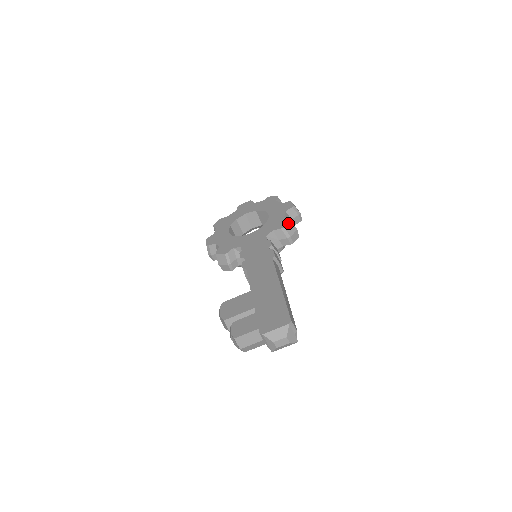
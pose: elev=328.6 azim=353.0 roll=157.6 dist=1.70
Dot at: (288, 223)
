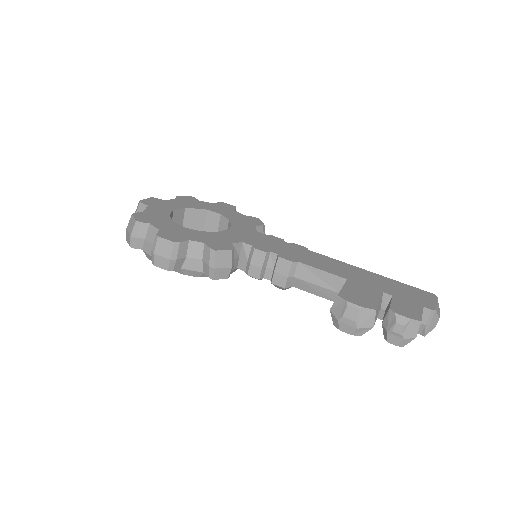
Dot at: (261, 221)
